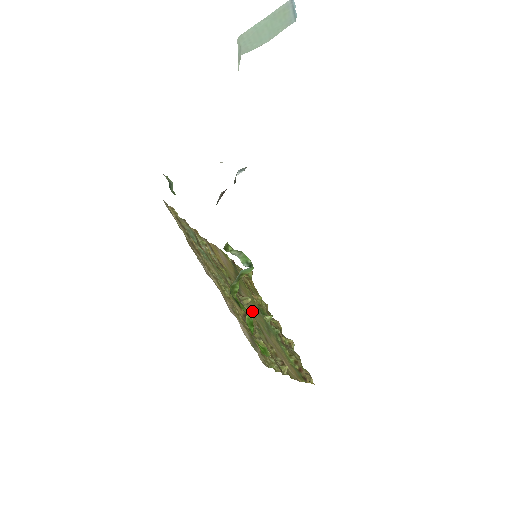
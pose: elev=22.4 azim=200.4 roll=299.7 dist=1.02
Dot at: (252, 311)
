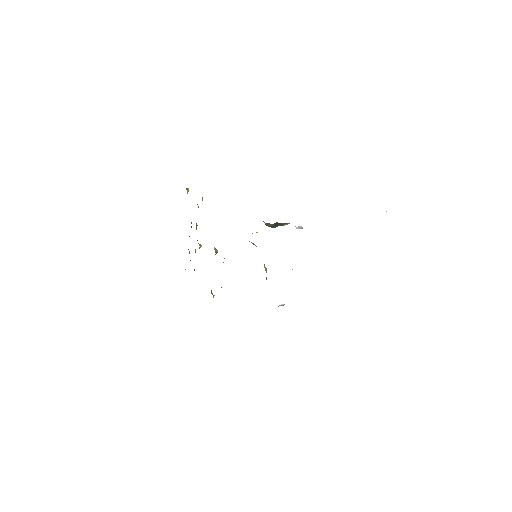
Dot at: occluded
